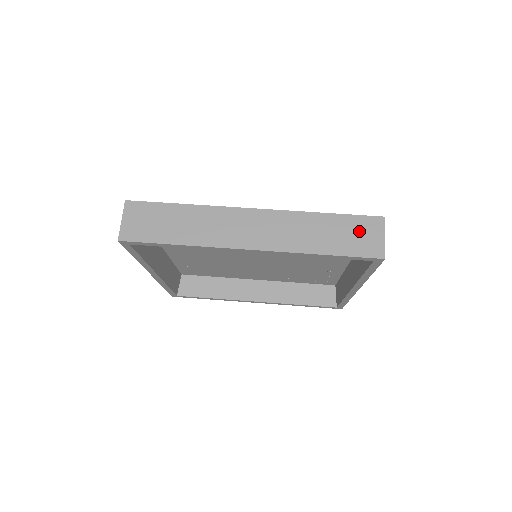
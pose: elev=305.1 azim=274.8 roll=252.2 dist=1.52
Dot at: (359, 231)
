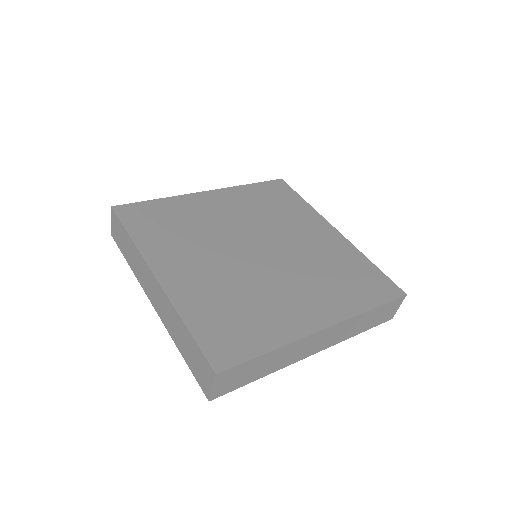
Dot at: (200, 364)
